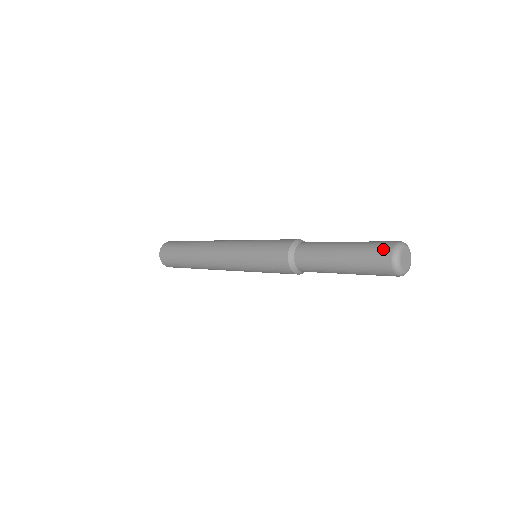
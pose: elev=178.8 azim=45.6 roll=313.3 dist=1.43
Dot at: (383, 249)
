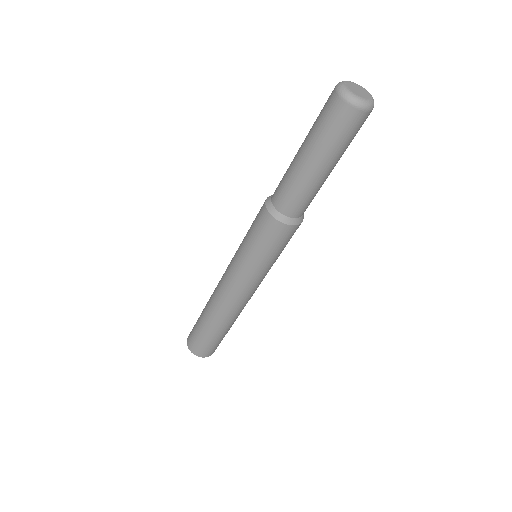
Dot at: occluded
